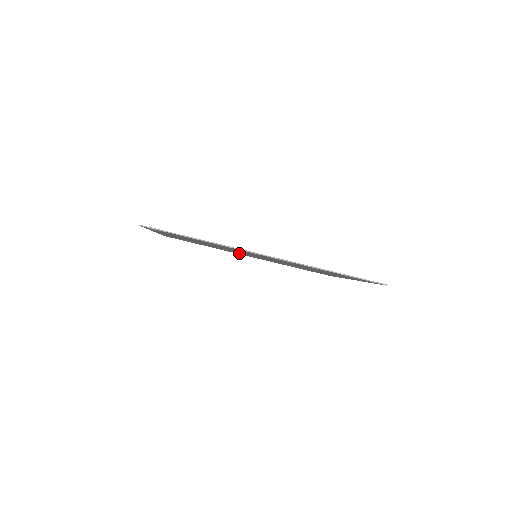
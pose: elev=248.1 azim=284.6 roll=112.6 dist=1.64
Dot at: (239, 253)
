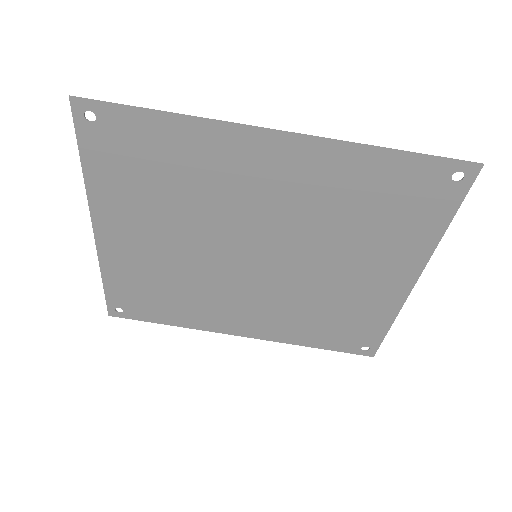
Dot at: (227, 302)
